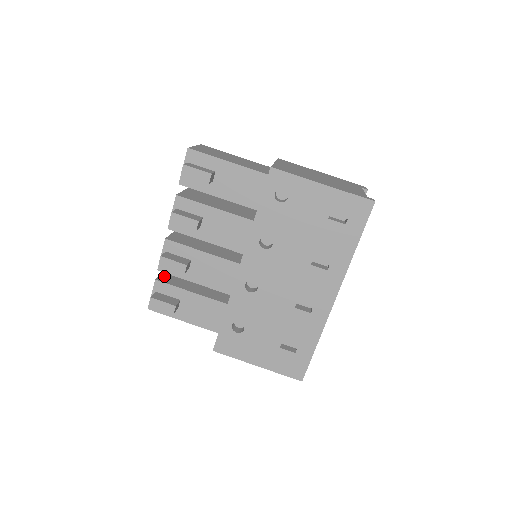
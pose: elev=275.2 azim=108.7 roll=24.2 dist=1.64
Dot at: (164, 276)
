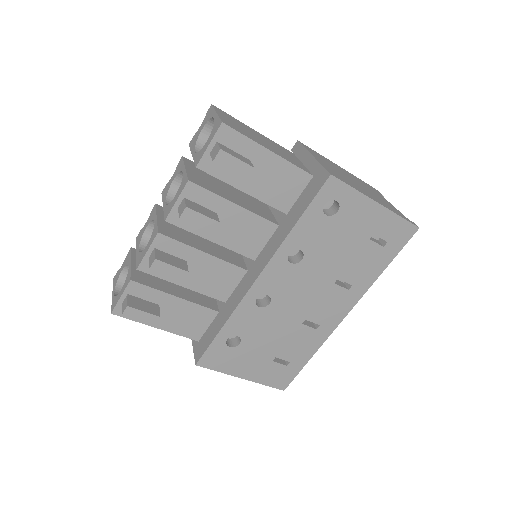
Dot at: (137, 272)
